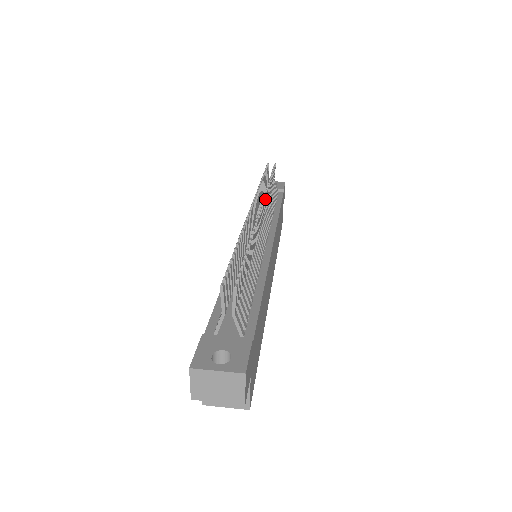
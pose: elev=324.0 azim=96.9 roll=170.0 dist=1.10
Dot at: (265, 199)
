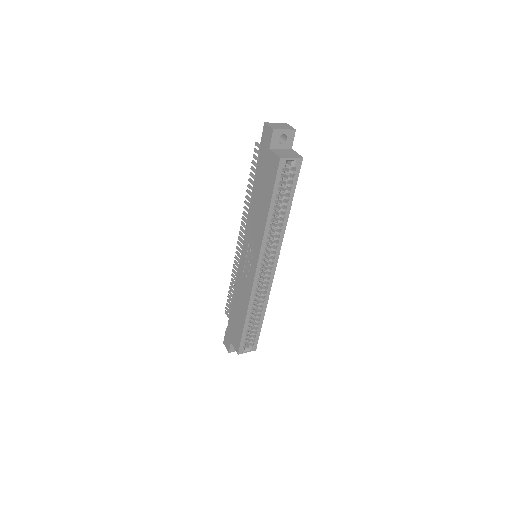
Dot at: occluded
